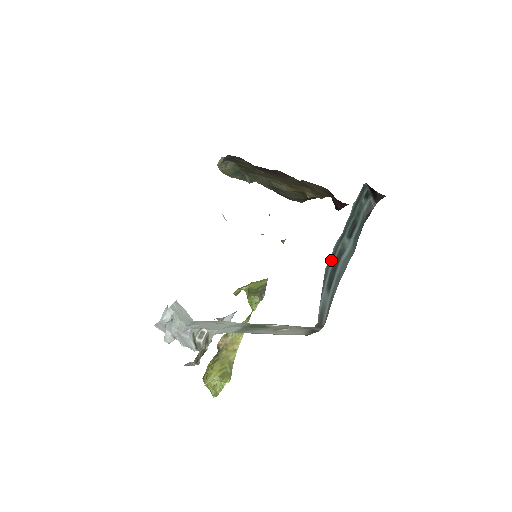
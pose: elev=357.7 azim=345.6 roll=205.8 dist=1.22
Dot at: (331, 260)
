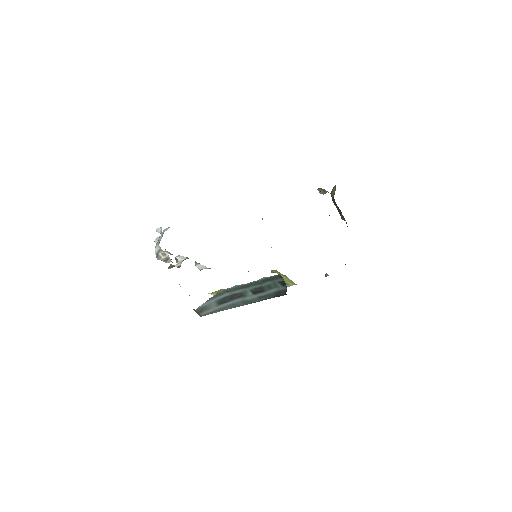
Dot at: (229, 291)
